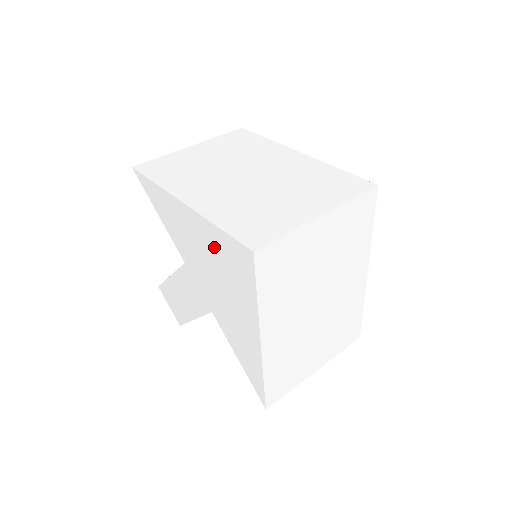
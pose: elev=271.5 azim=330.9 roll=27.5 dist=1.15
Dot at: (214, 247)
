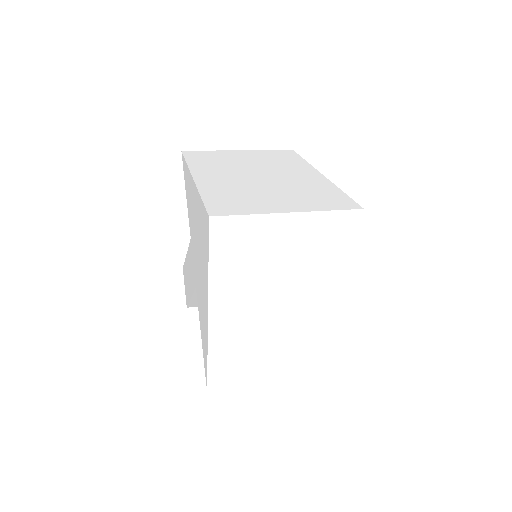
Dot at: (199, 217)
